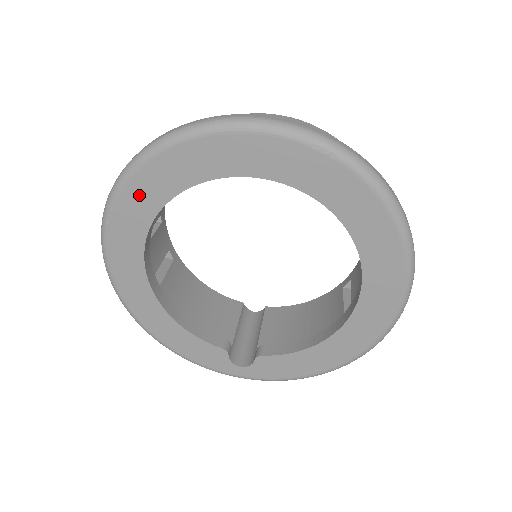
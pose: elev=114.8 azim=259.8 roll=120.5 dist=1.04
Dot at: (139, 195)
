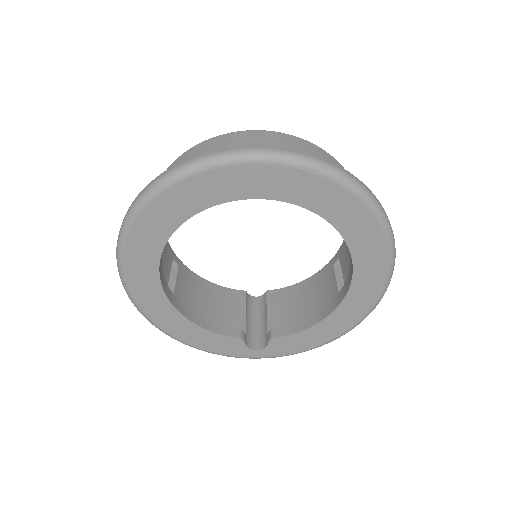
Dot at: (149, 228)
